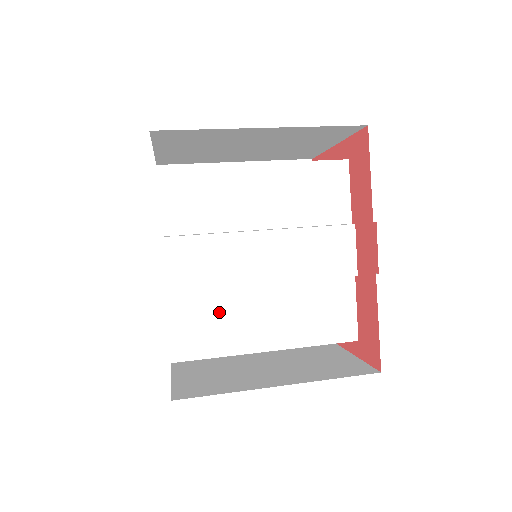
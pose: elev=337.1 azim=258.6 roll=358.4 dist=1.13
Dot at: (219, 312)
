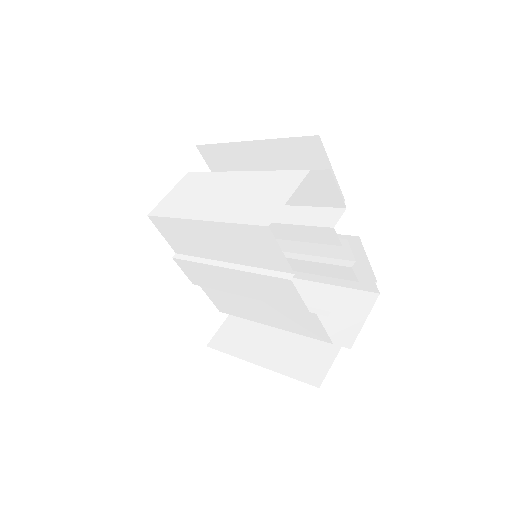
Dot at: (230, 298)
